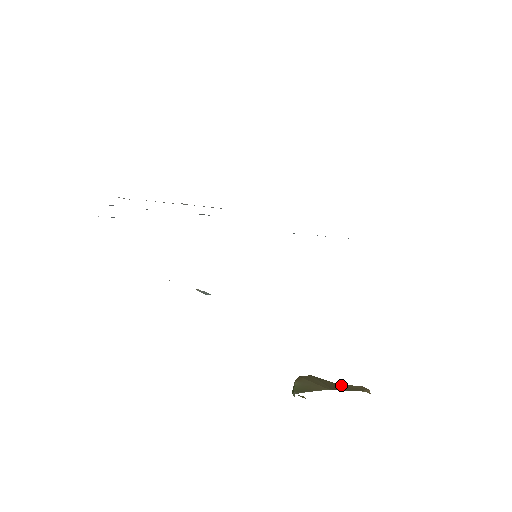
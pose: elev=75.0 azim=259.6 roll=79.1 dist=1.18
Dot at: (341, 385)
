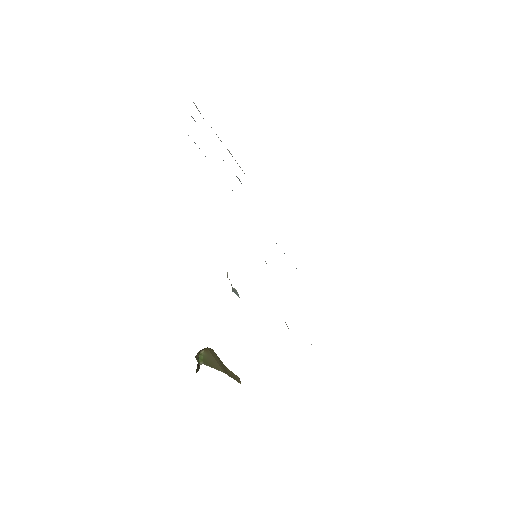
Dot at: (229, 370)
